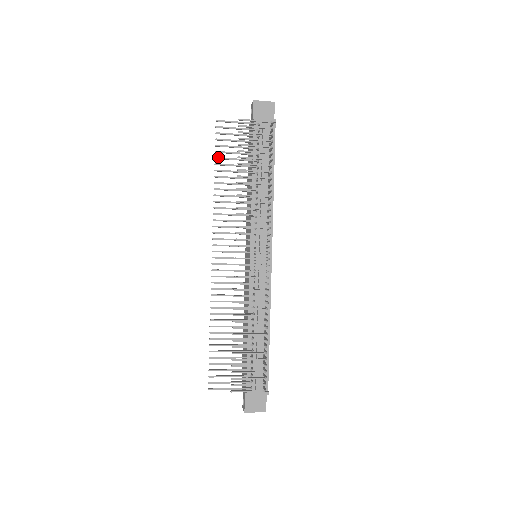
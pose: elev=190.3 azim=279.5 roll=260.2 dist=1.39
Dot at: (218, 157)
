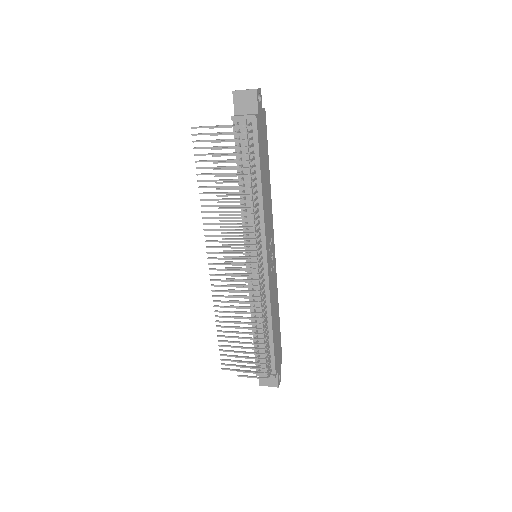
Dot at: (199, 167)
